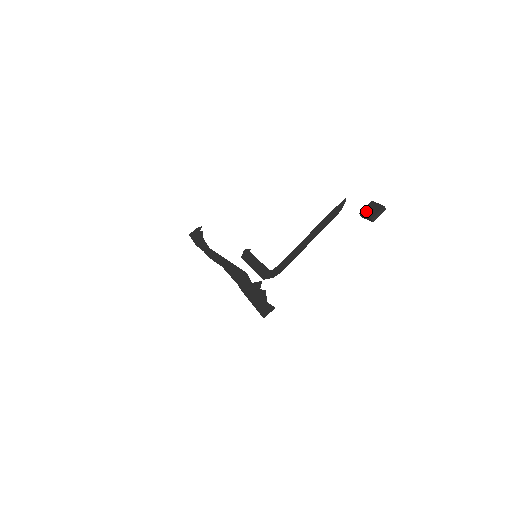
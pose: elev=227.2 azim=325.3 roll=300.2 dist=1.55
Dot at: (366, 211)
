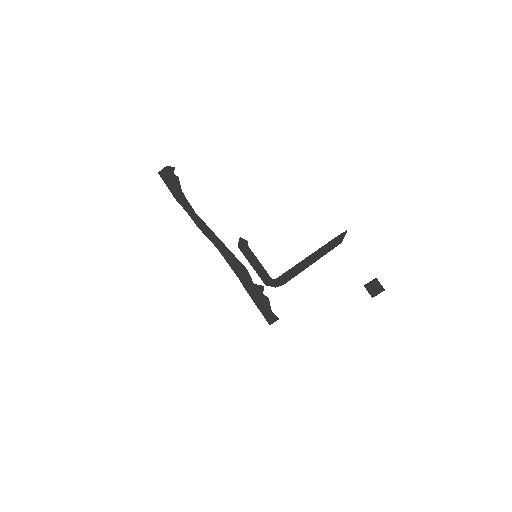
Dot at: (370, 287)
